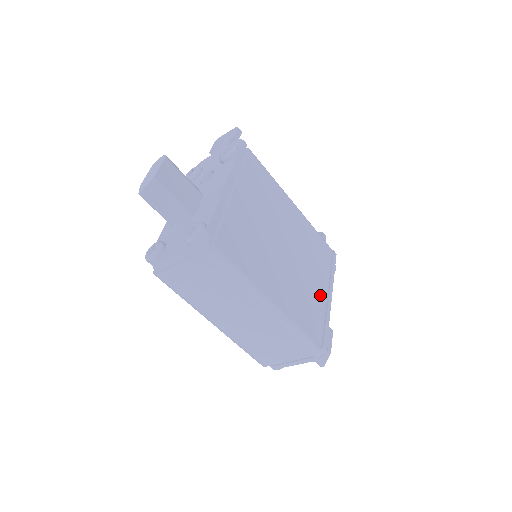
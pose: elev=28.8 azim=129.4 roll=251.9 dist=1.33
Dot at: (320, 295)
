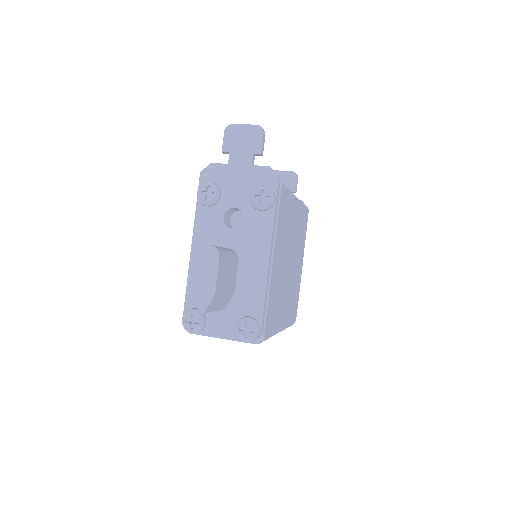
Dot at: (299, 273)
